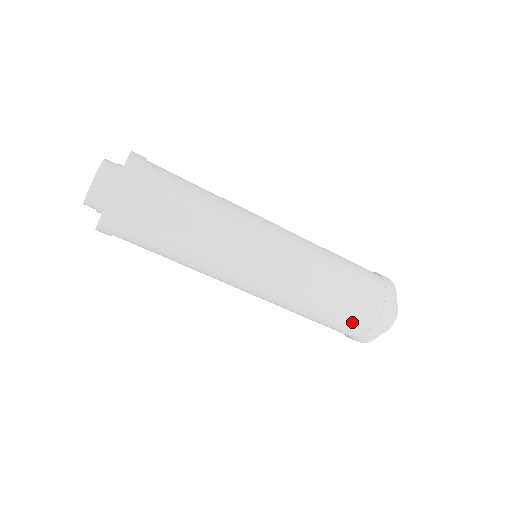
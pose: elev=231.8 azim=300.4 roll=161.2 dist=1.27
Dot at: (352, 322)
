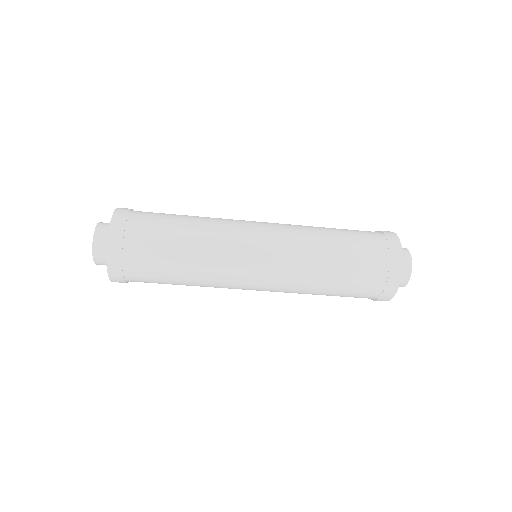
Dot at: (365, 283)
